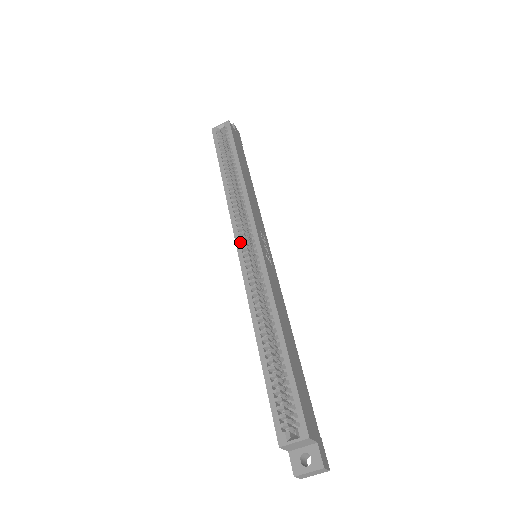
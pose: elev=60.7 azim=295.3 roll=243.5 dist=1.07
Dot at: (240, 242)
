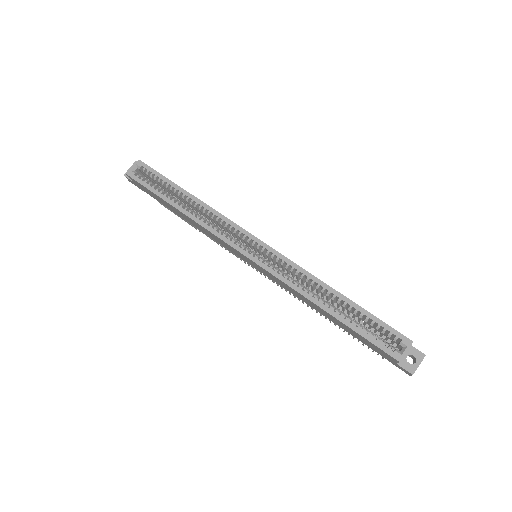
Dot at: (246, 251)
